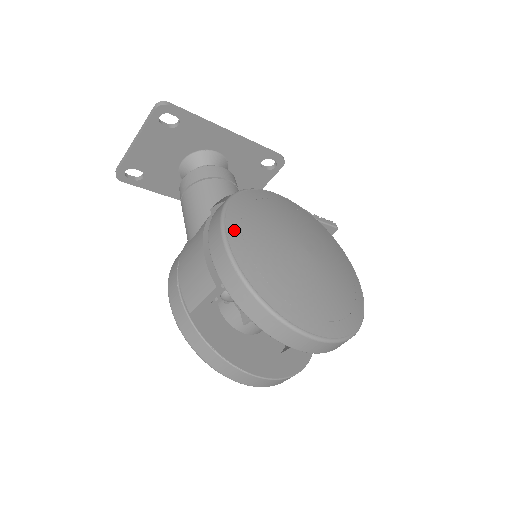
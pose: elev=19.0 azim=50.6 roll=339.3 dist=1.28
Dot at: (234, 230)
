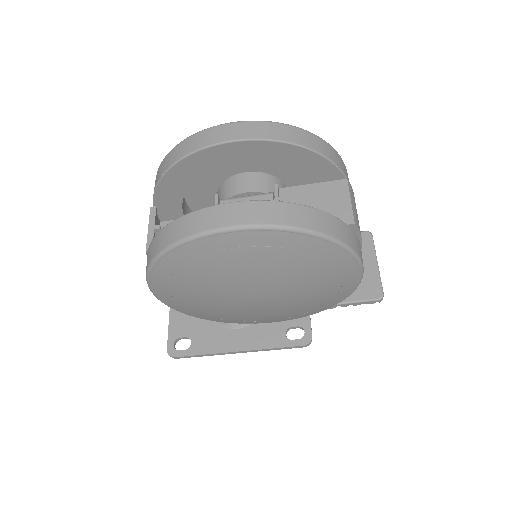
Dot at: occluded
